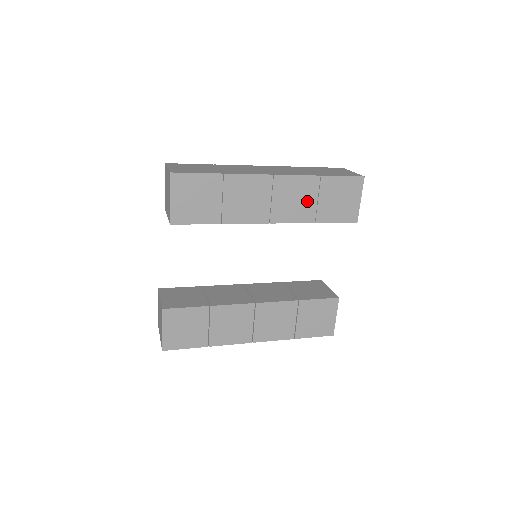
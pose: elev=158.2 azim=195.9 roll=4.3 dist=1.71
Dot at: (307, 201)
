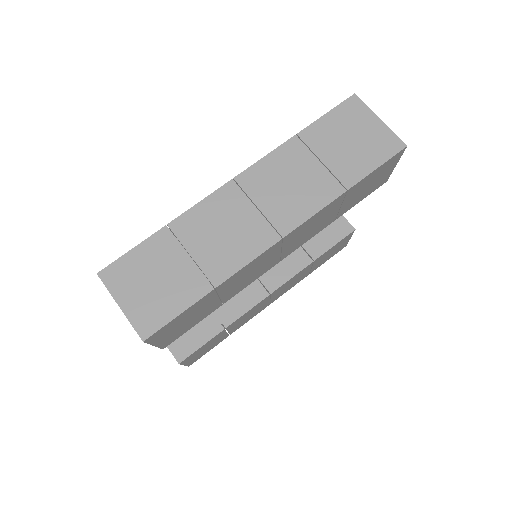
Dot at: (327, 217)
